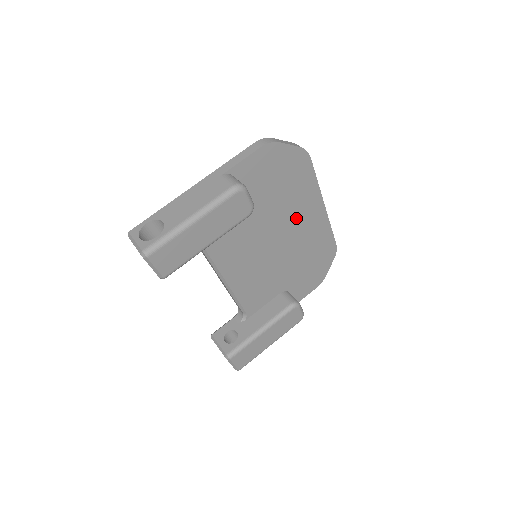
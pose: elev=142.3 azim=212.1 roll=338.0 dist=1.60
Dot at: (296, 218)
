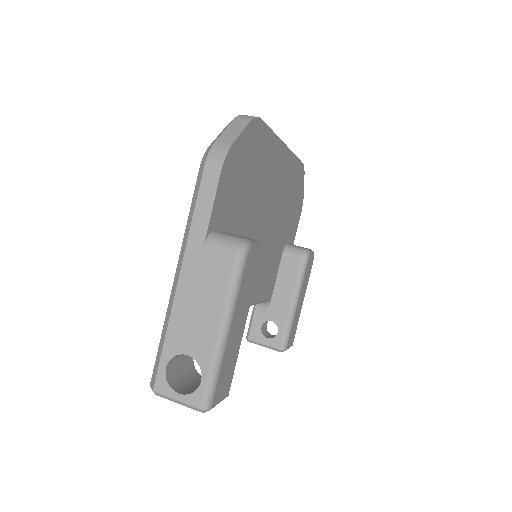
Dot at: (271, 187)
